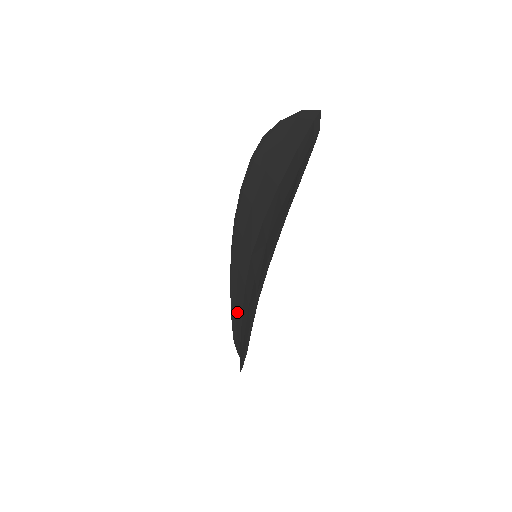
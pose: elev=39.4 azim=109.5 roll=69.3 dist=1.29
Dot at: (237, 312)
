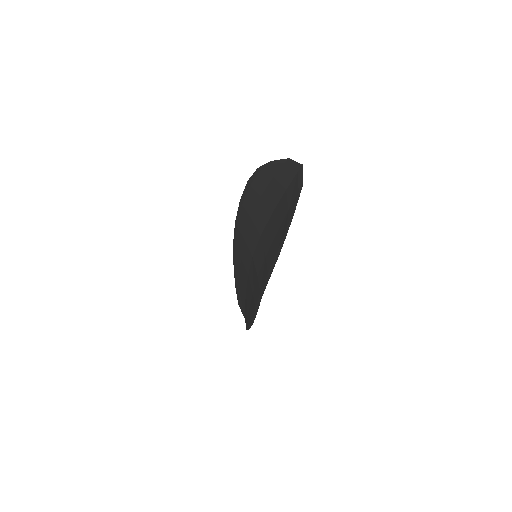
Dot at: (241, 287)
